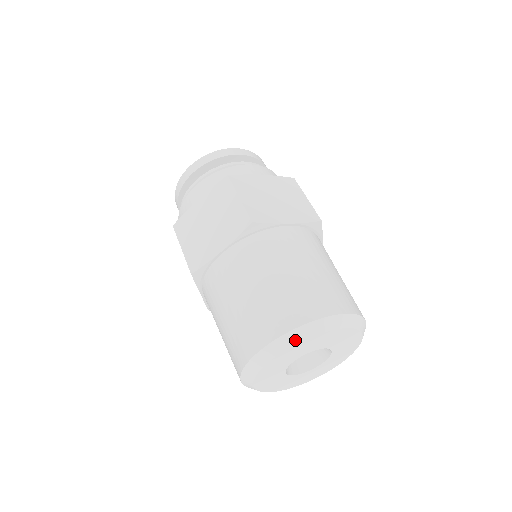
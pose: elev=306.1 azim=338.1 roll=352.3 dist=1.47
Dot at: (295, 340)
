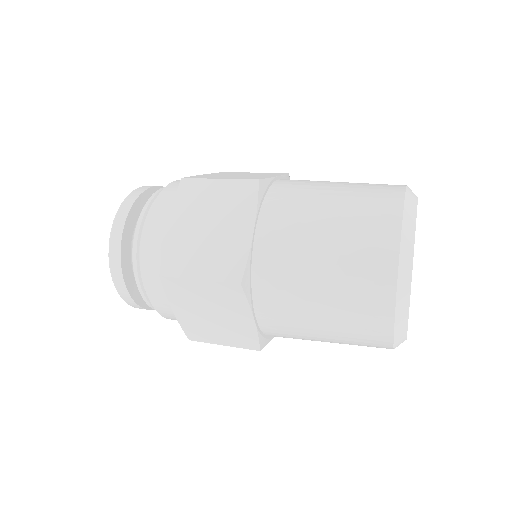
Dot at: (412, 219)
